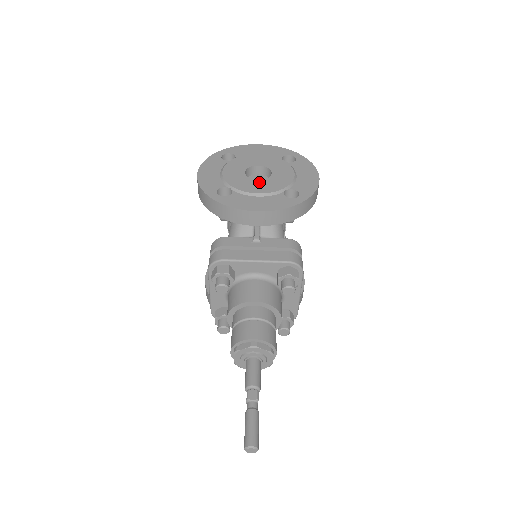
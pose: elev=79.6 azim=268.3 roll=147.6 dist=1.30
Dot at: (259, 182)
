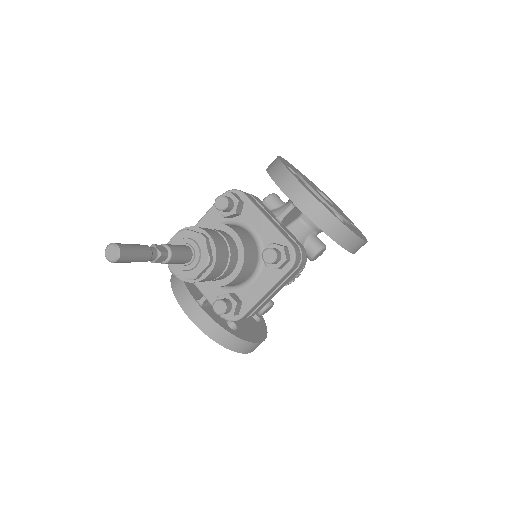
Dot at: occluded
